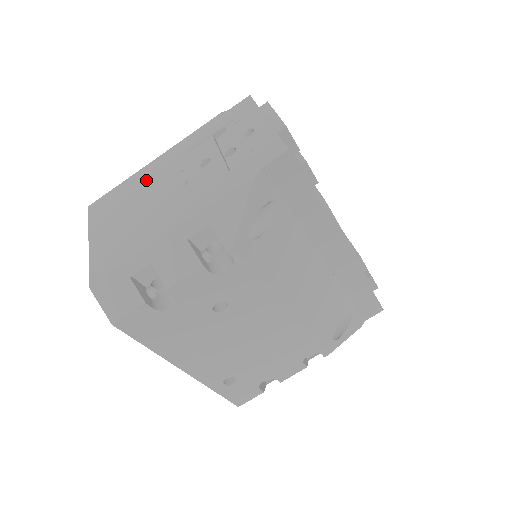
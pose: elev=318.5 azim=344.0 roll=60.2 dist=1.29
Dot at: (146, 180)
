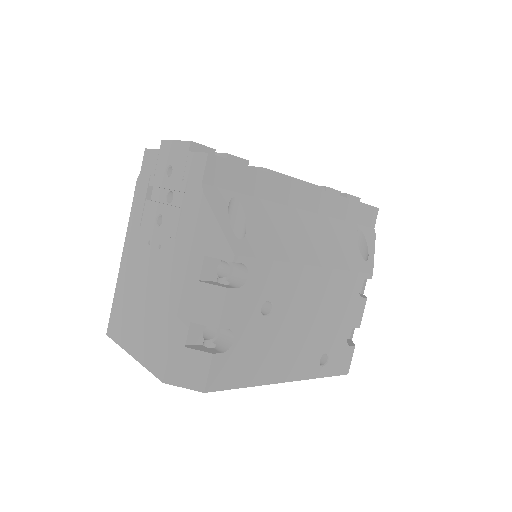
Dot at: (130, 275)
